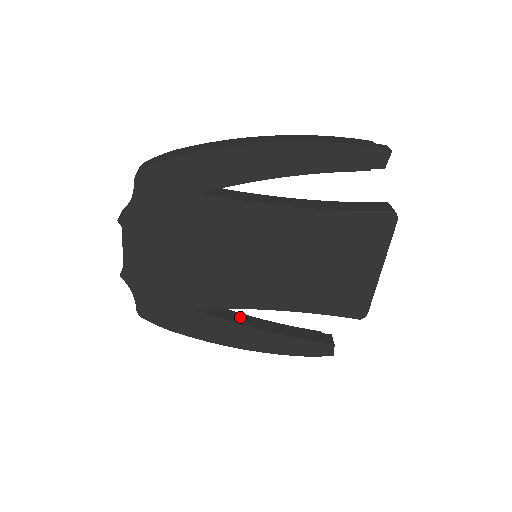
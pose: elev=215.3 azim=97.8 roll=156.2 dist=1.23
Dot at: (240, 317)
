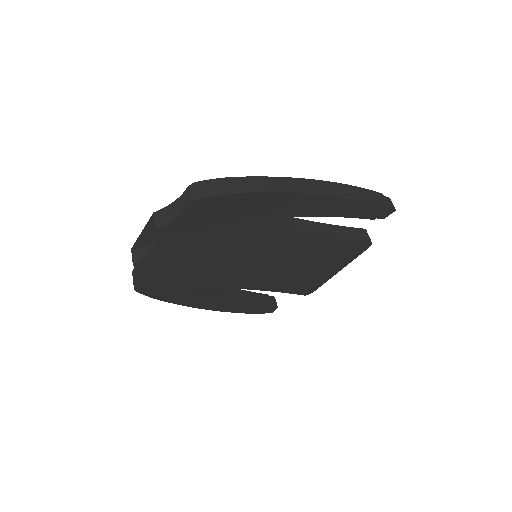
Dot at: (216, 288)
